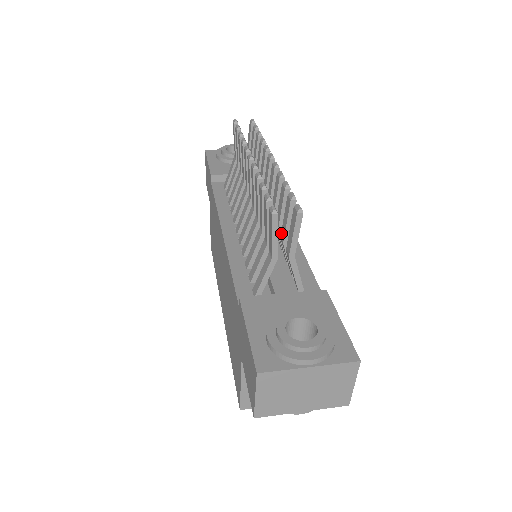
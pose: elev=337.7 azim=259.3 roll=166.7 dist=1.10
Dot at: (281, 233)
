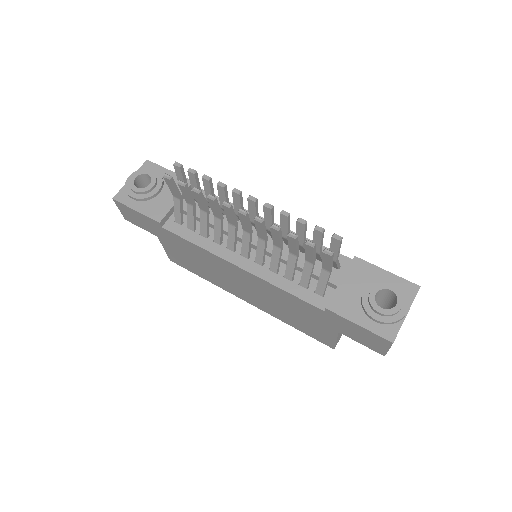
Dot at: occluded
